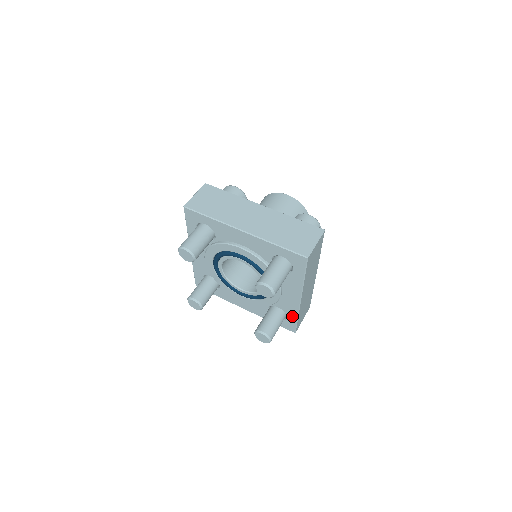
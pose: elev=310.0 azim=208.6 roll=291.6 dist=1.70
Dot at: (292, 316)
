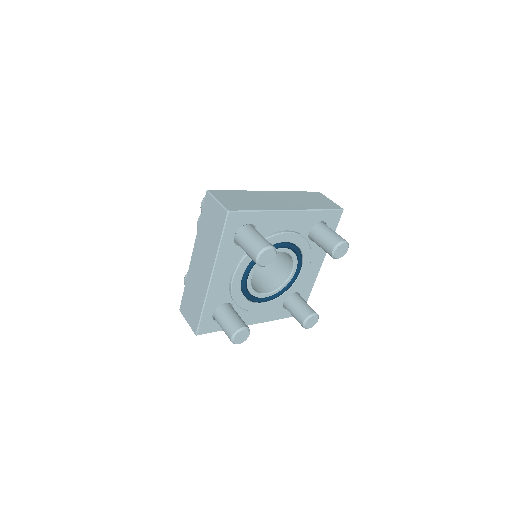
Dot at: (306, 294)
